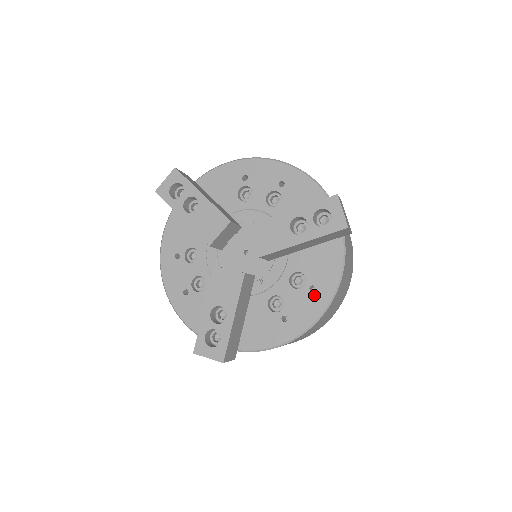
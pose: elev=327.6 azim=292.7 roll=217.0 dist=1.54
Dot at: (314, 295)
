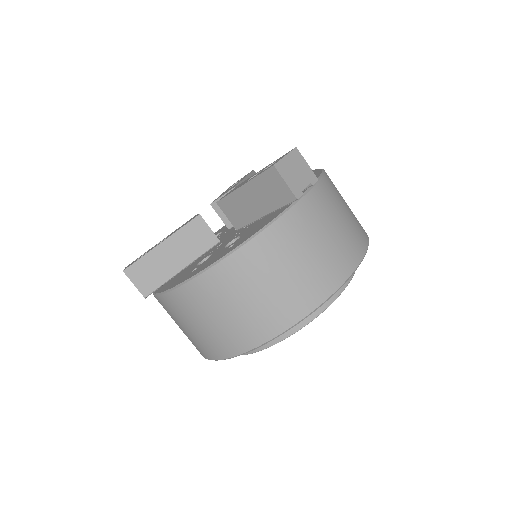
Dot at: (226, 250)
